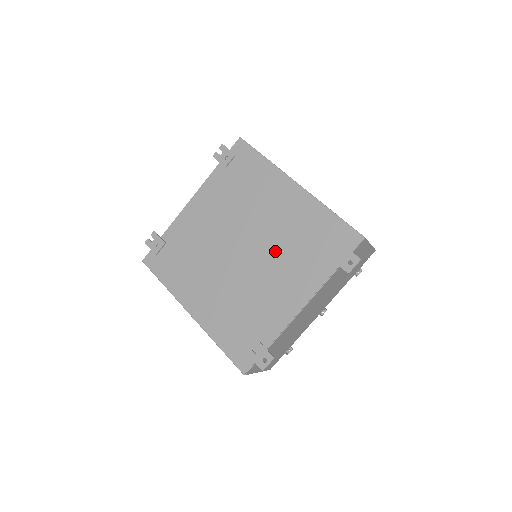
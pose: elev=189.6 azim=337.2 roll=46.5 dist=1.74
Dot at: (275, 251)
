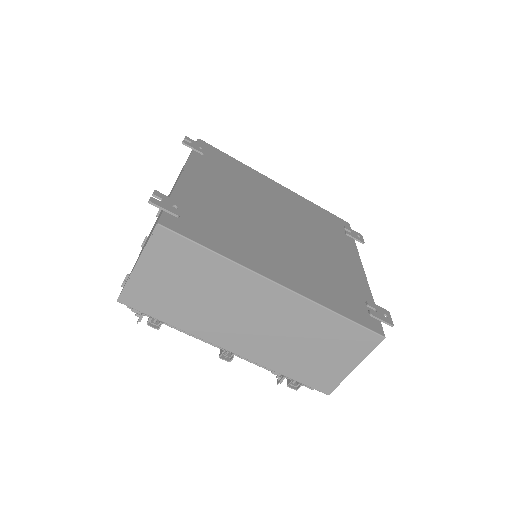
Dot at: (306, 226)
